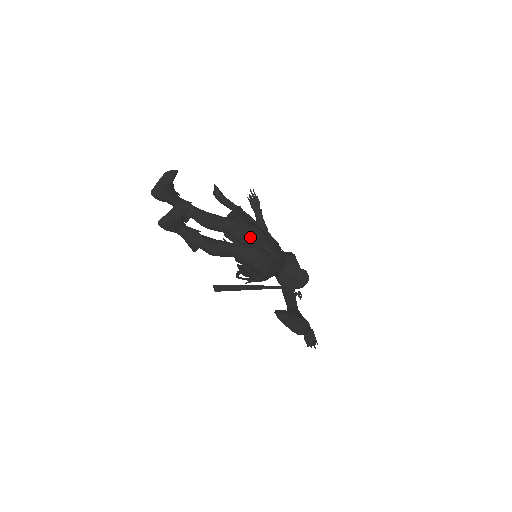
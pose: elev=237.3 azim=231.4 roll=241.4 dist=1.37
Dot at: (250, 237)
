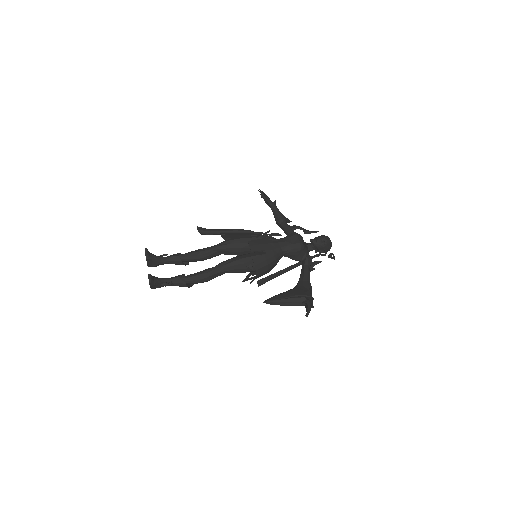
Dot at: (237, 249)
